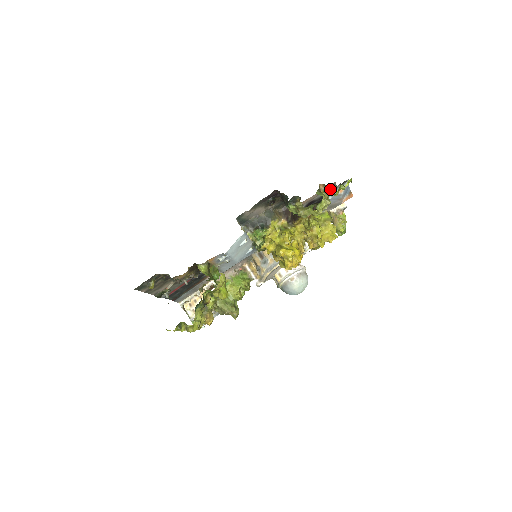
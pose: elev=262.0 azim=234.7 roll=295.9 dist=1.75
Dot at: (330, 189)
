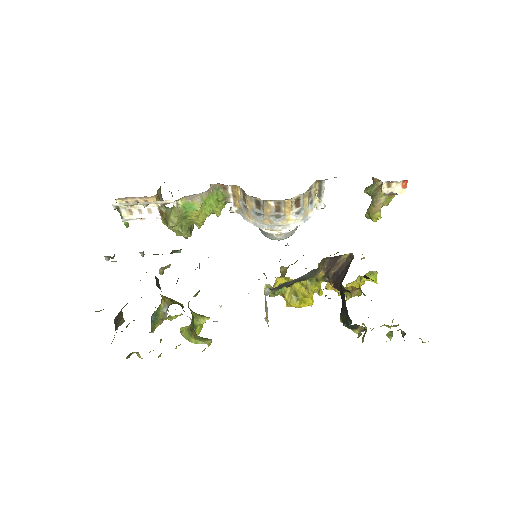
Dot at: occluded
